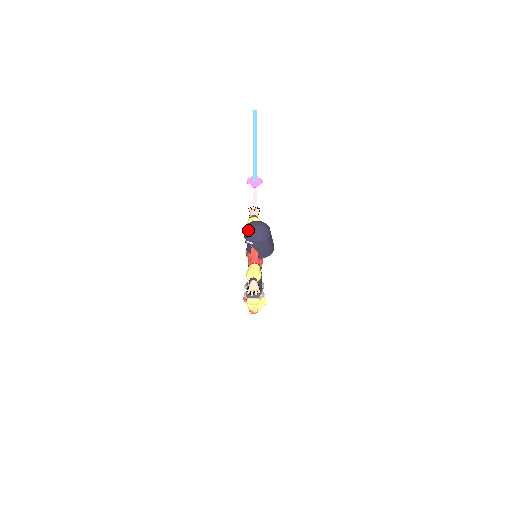
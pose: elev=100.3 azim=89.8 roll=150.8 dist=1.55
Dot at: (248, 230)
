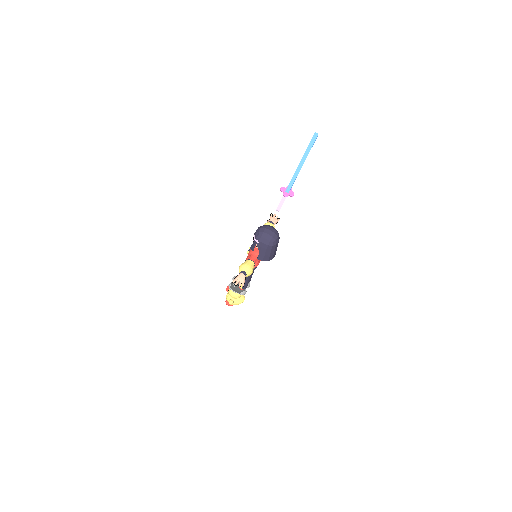
Dot at: (261, 230)
